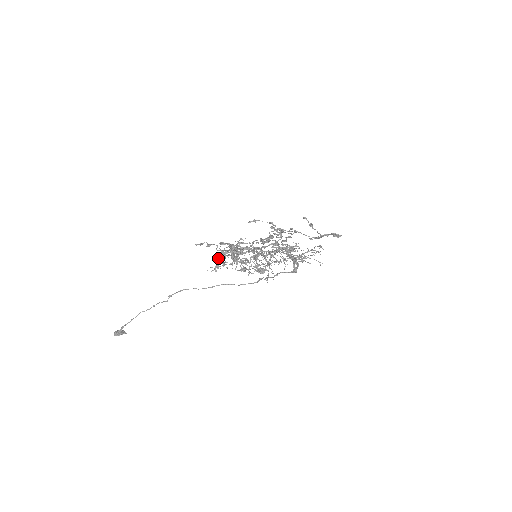
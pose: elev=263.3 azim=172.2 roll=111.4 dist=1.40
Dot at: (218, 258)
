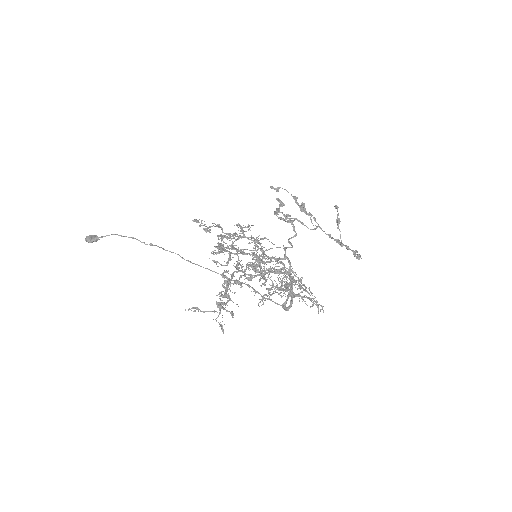
Dot at: (211, 252)
